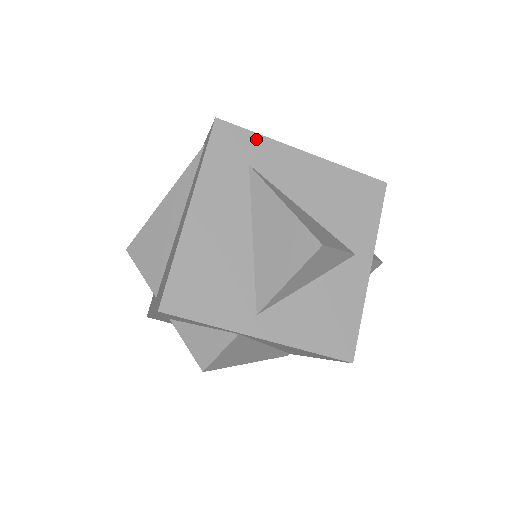
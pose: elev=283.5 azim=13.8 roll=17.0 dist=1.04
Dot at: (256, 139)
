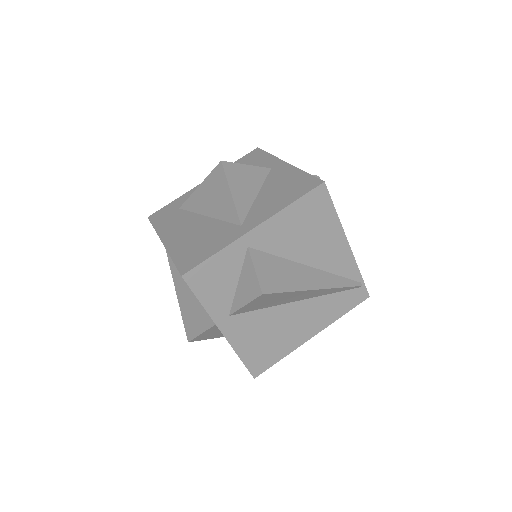
Dot at: (174, 202)
